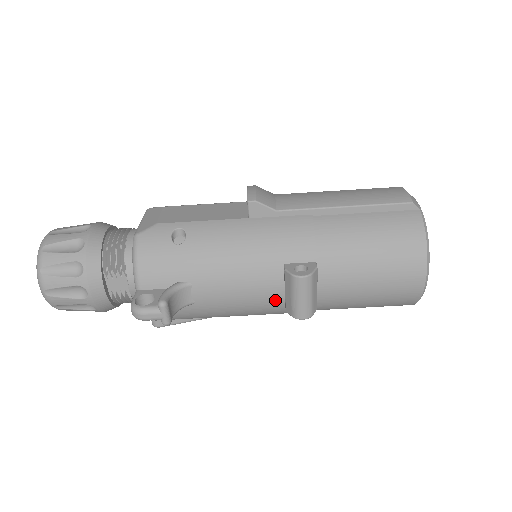
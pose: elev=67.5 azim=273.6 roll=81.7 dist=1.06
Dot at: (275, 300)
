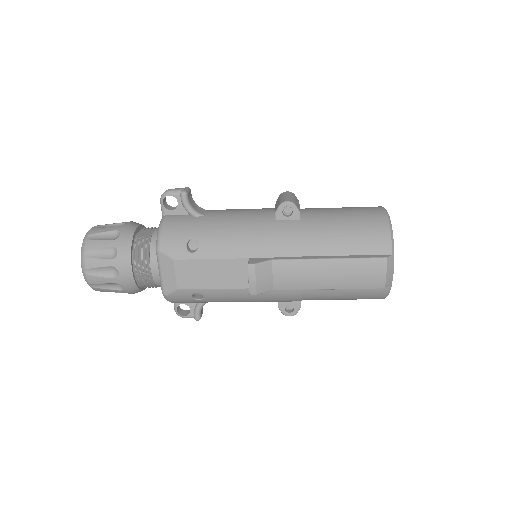
Dot at: occluded
